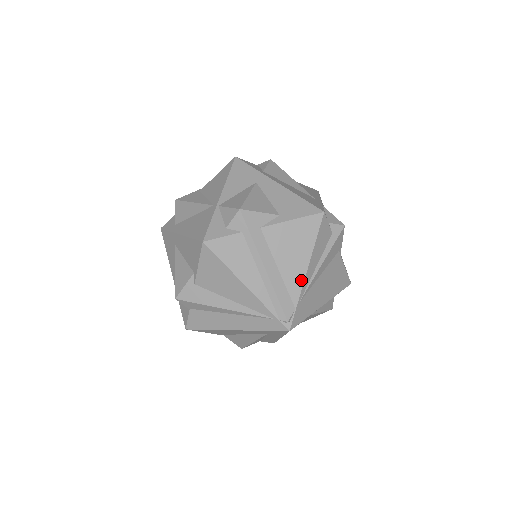
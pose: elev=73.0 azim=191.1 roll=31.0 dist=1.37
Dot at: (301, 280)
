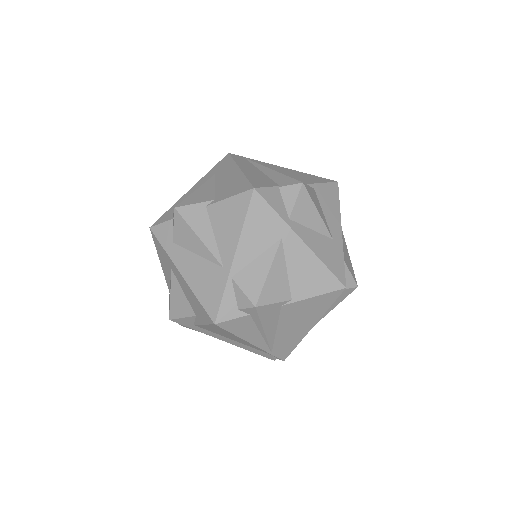
Dot at: (255, 347)
